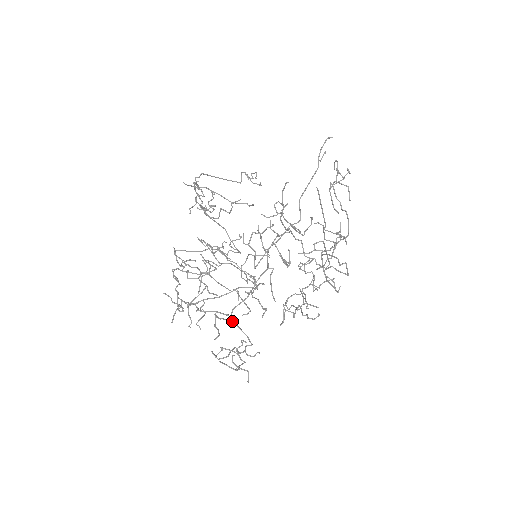
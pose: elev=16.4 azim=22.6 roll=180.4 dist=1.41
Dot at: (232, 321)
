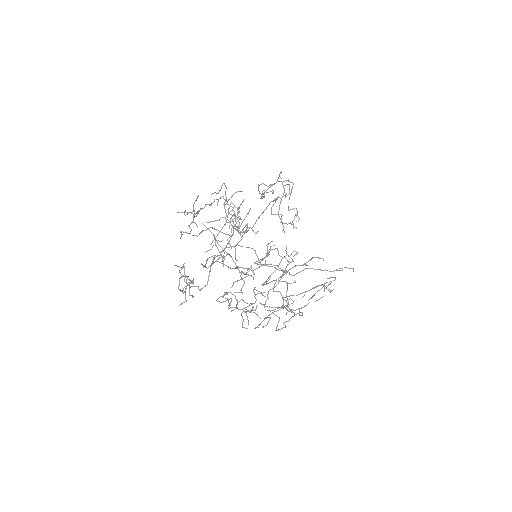
Dot at: occluded
